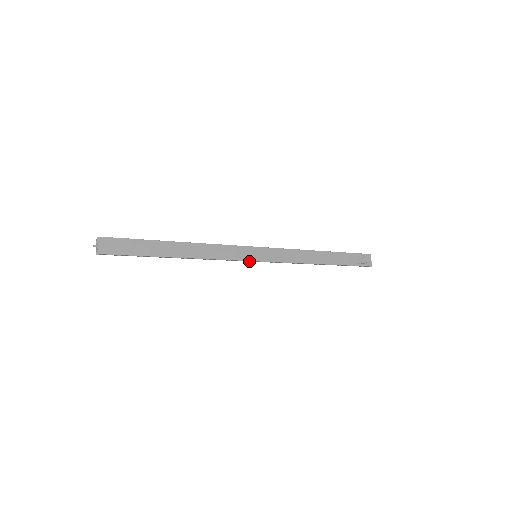
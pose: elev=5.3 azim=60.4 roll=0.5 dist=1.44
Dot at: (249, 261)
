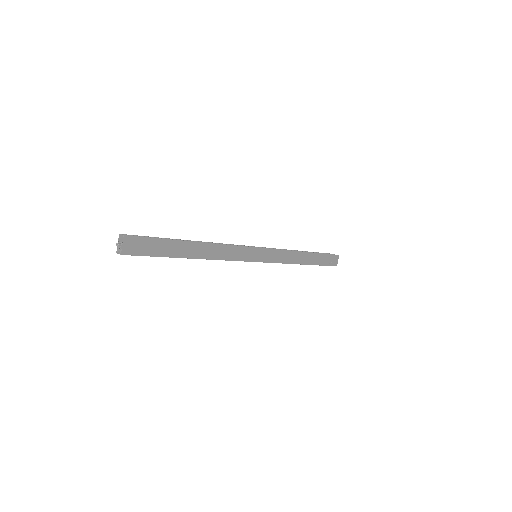
Dot at: occluded
